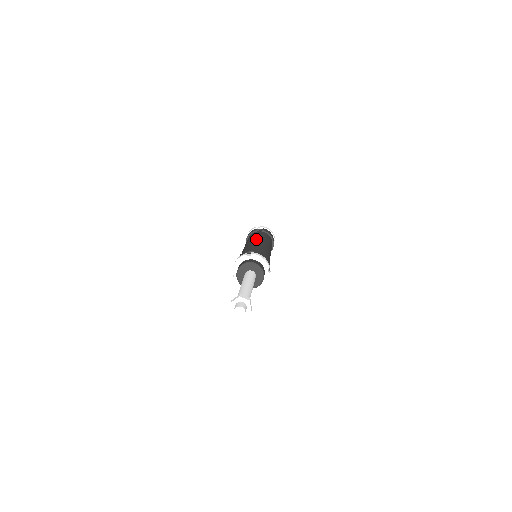
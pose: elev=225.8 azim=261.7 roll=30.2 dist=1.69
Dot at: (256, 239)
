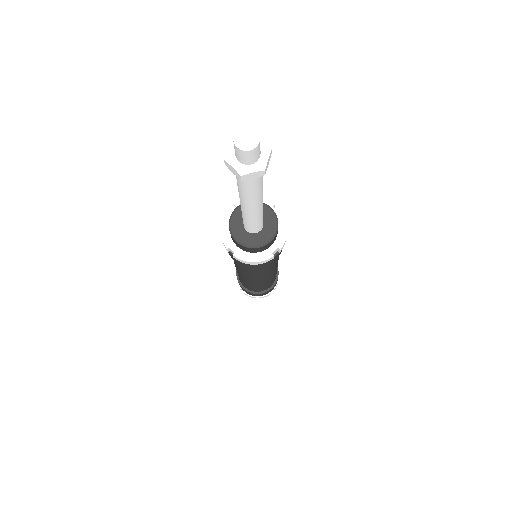
Dot at: occluded
